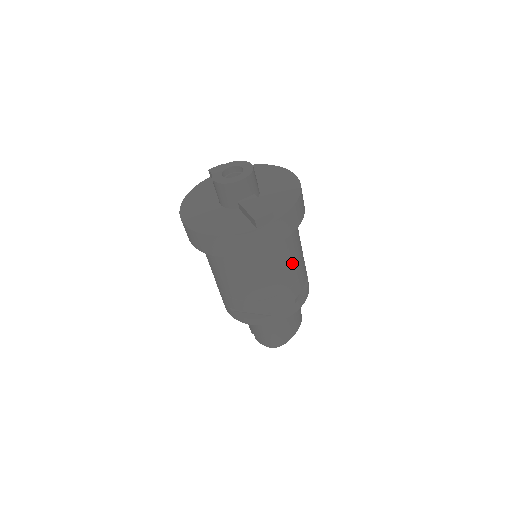
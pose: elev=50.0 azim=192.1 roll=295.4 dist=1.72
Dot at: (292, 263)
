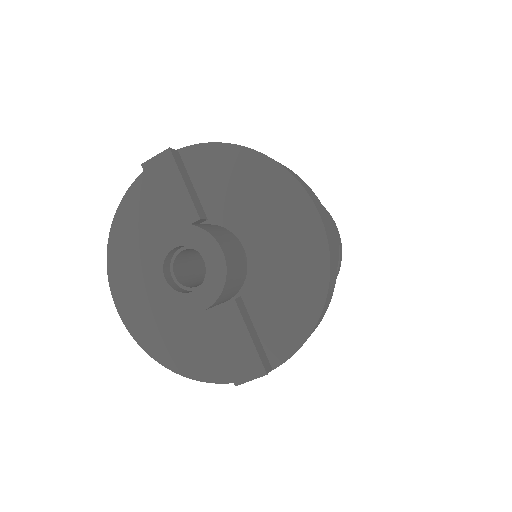
Dot at: occluded
